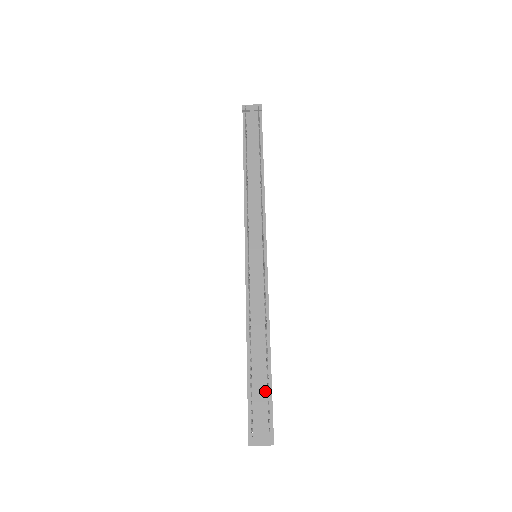
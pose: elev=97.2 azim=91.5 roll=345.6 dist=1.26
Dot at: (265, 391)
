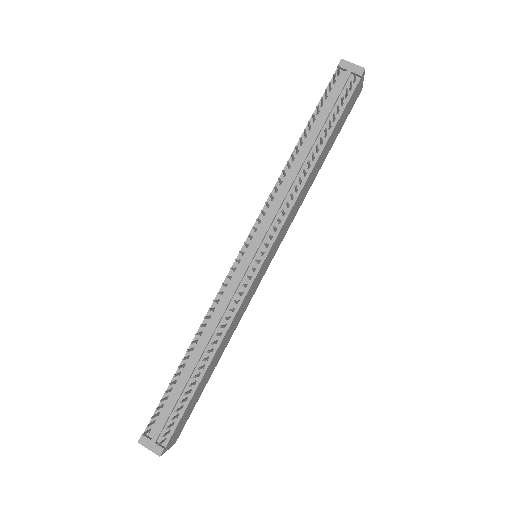
Dot at: (181, 403)
